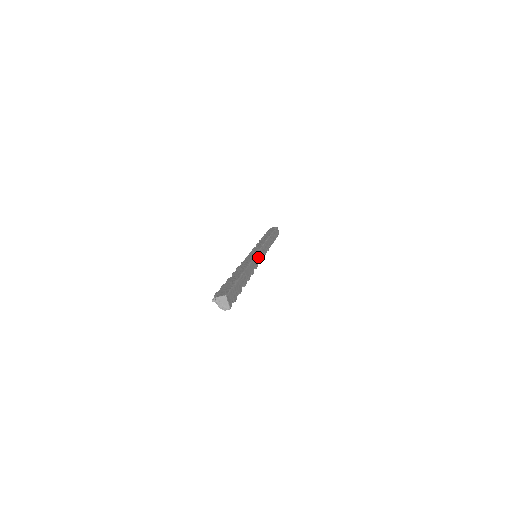
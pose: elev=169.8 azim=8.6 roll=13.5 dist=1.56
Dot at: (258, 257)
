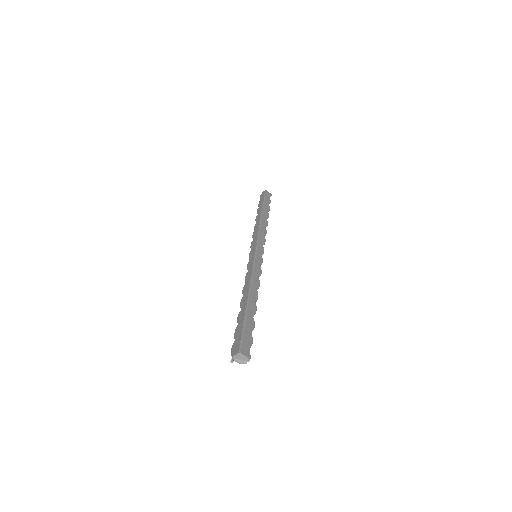
Dot at: (258, 259)
